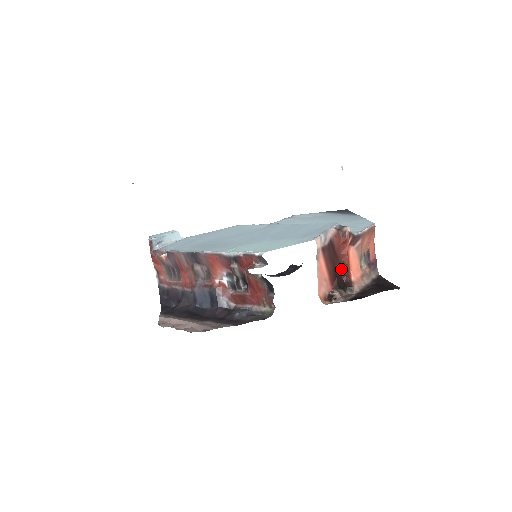
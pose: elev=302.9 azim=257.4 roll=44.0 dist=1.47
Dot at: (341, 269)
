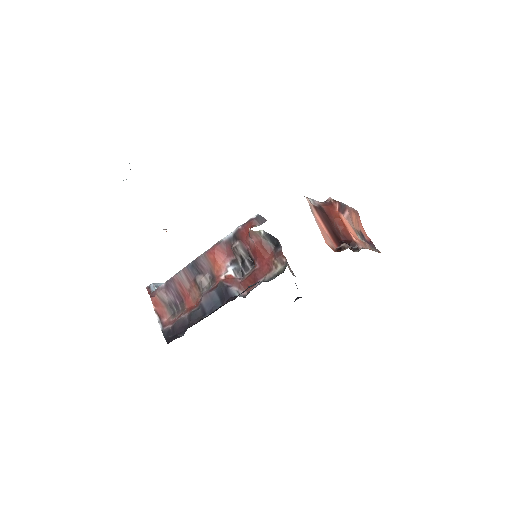
Dot at: (340, 235)
